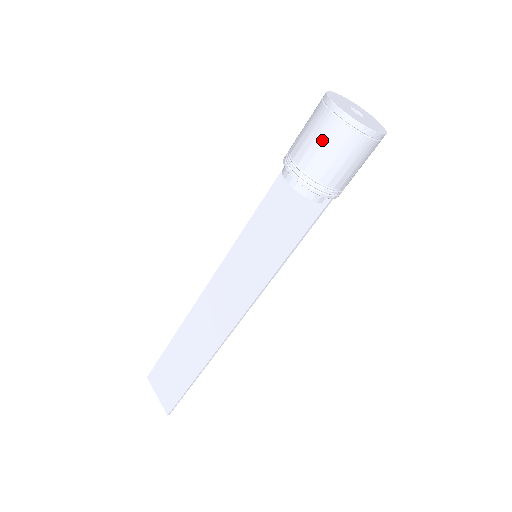
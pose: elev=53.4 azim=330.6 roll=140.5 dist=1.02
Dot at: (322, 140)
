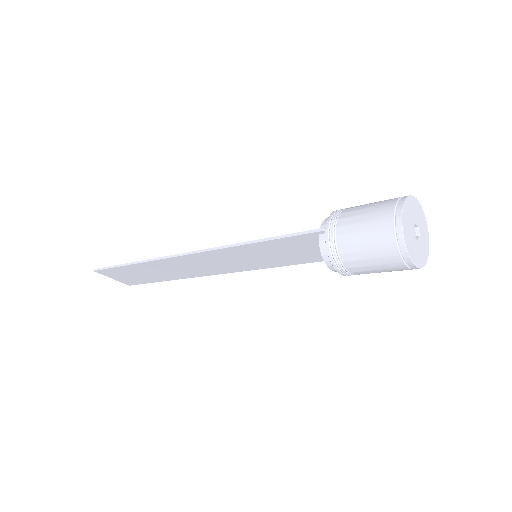
Dot at: (385, 271)
